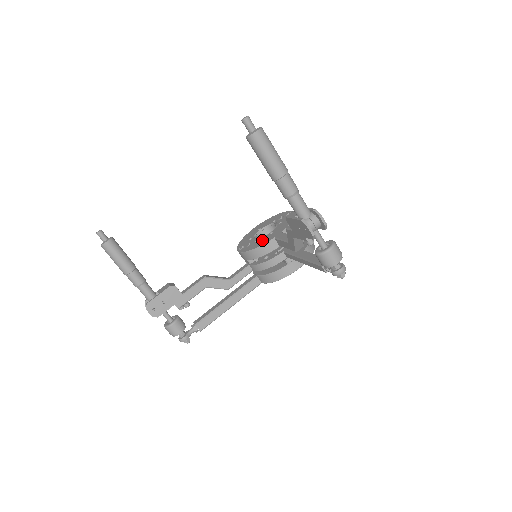
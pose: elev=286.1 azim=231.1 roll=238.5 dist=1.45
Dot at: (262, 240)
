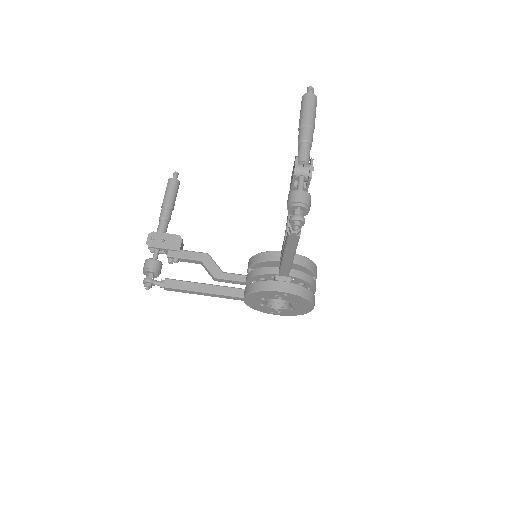
Dot at: occluded
